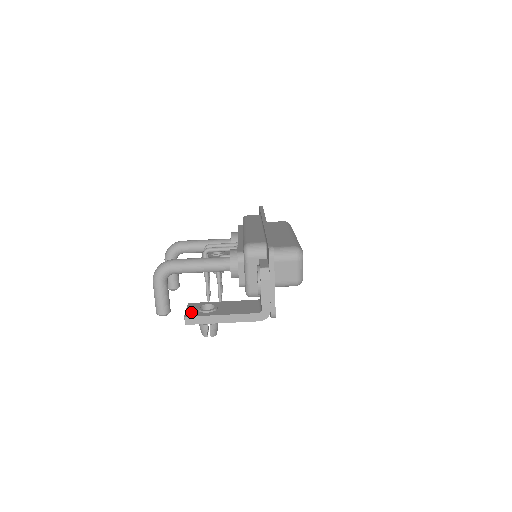
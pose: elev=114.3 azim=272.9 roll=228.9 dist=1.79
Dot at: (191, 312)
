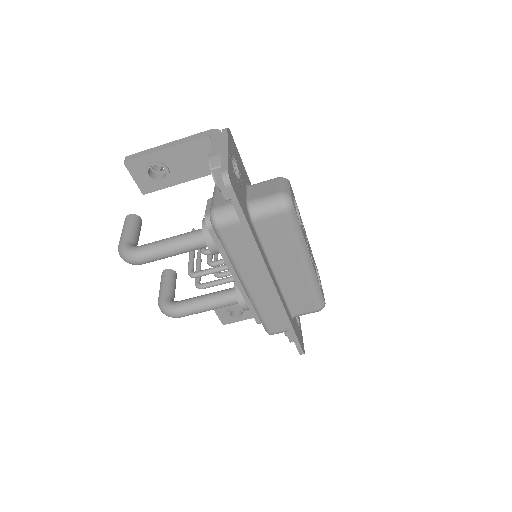
Dot at: (225, 320)
